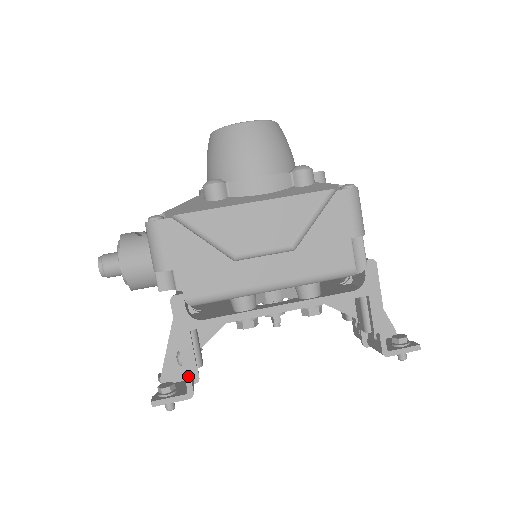
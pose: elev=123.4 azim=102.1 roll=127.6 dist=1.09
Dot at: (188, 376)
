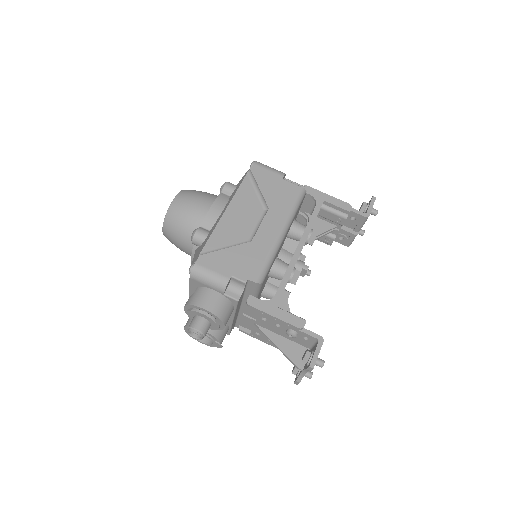
Dot at: (307, 331)
